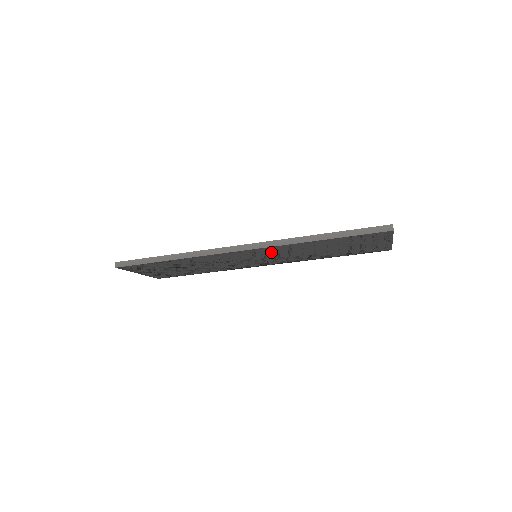
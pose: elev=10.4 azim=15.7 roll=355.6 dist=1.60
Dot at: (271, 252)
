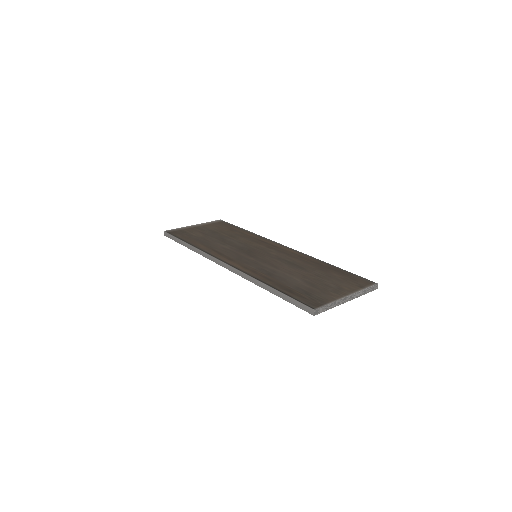
Dot at: occluded
